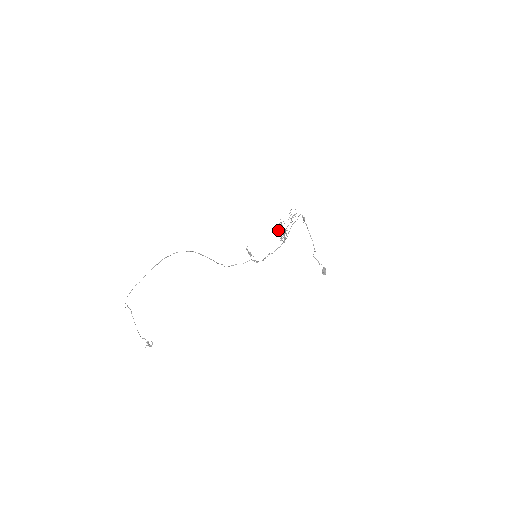
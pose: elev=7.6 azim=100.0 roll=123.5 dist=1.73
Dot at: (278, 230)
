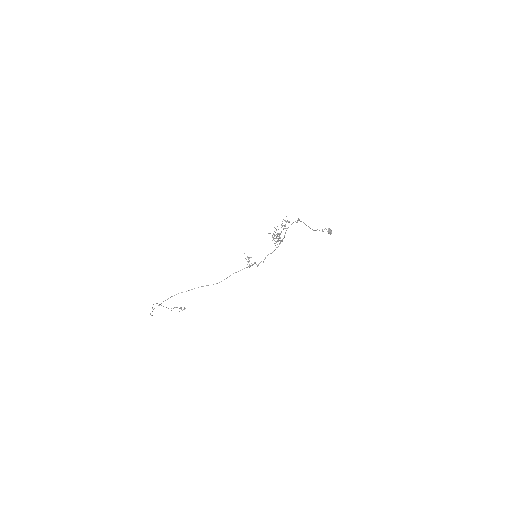
Dot at: occluded
